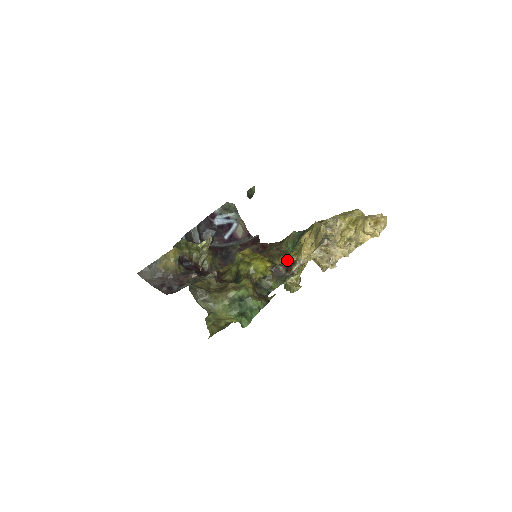
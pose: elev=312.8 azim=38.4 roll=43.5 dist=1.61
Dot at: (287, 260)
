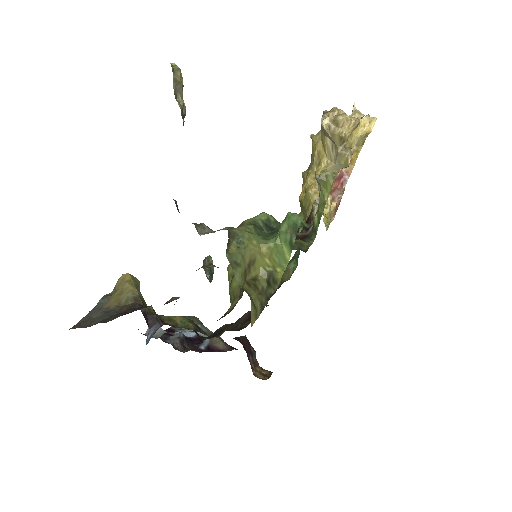
Dot at: occluded
